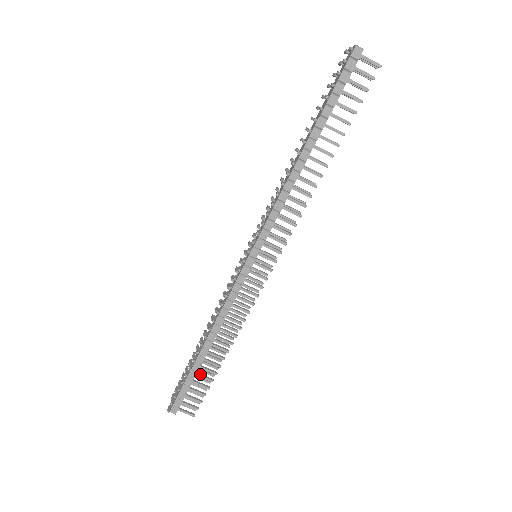
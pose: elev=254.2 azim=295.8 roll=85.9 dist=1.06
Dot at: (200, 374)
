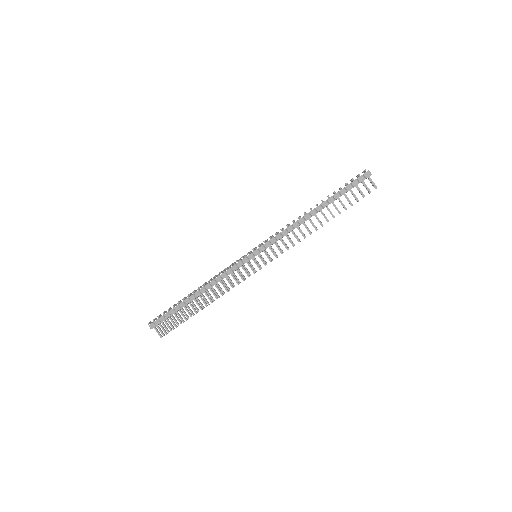
Dot at: occluded
